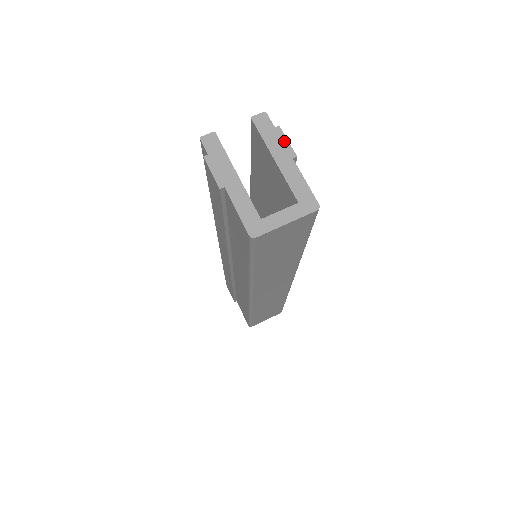
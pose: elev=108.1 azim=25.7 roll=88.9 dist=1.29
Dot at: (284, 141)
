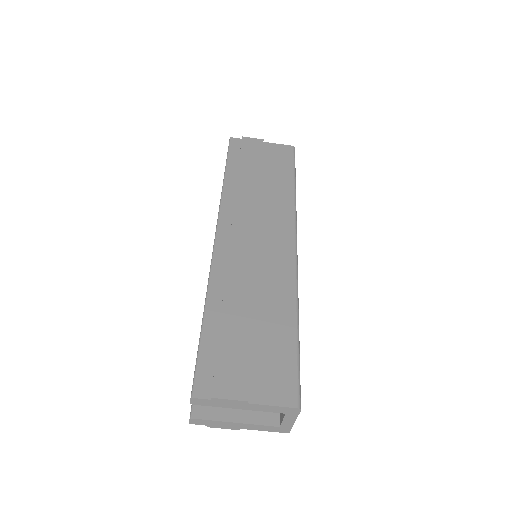
Dot at: (228, 401)
